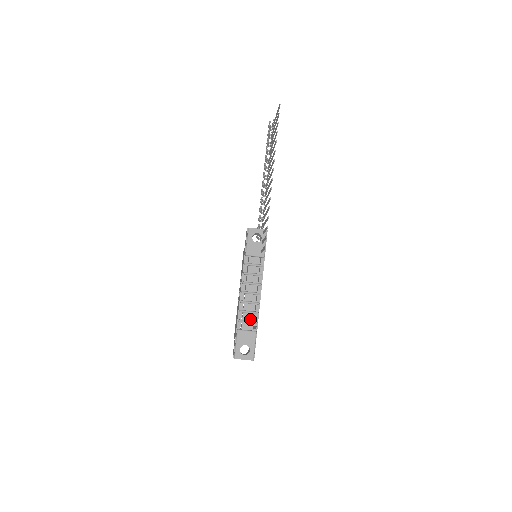
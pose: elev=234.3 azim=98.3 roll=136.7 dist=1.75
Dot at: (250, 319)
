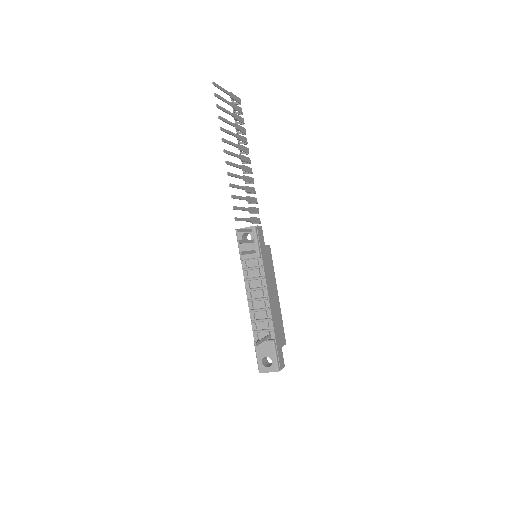
Dot at: (265, 327)
